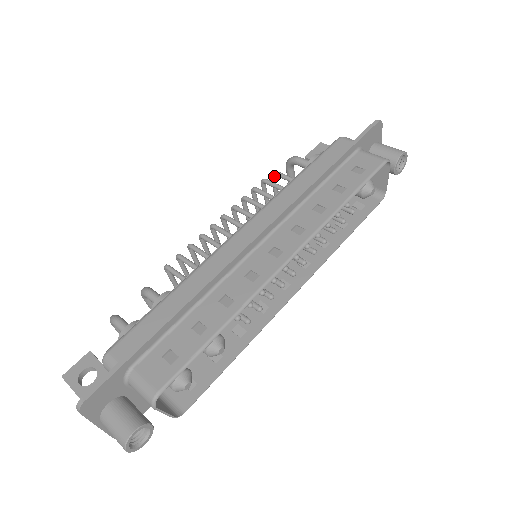
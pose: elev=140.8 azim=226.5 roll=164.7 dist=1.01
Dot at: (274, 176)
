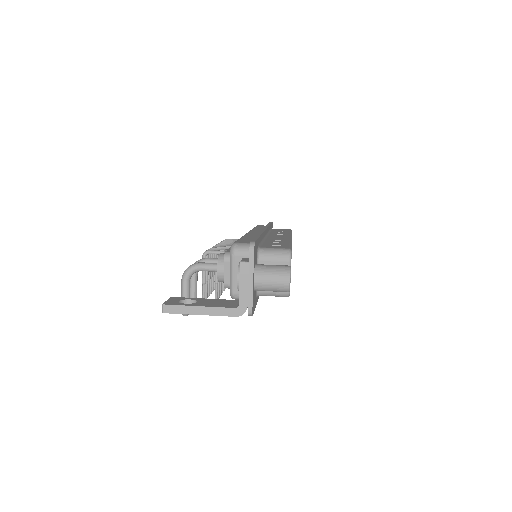
Dot at: occluded
